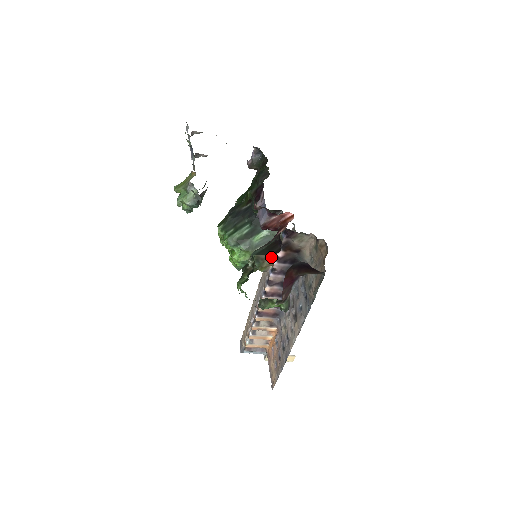
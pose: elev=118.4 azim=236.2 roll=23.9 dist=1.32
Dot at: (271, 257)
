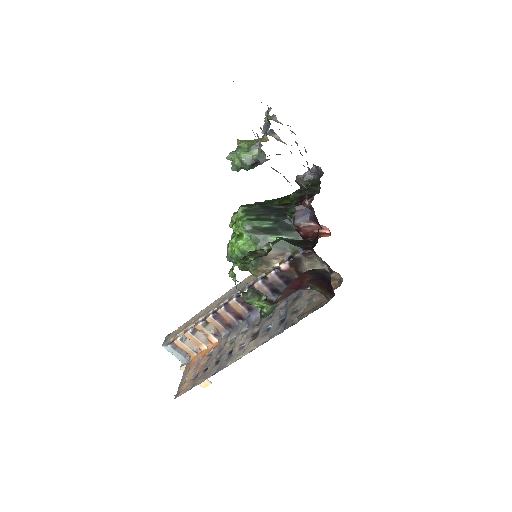
Dot at: (272, 265)
